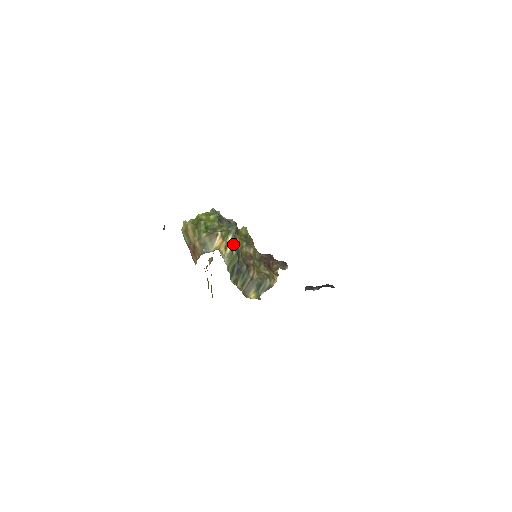
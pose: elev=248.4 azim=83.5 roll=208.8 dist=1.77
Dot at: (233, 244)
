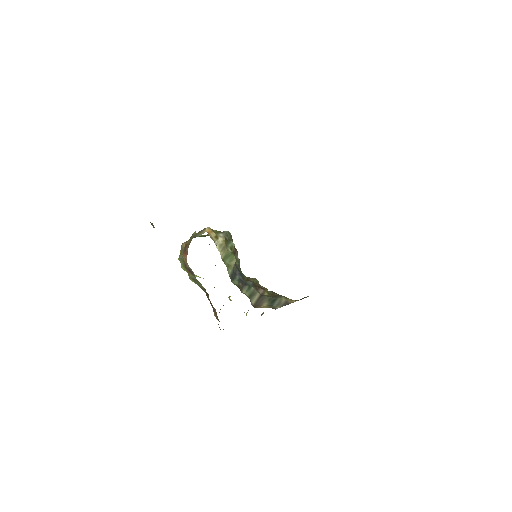
Dot at: (226, 239)
